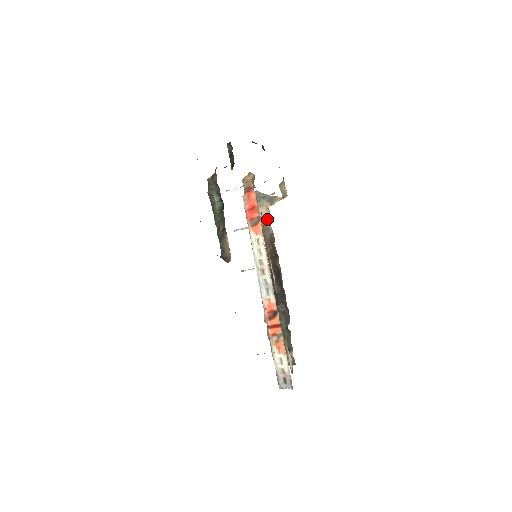
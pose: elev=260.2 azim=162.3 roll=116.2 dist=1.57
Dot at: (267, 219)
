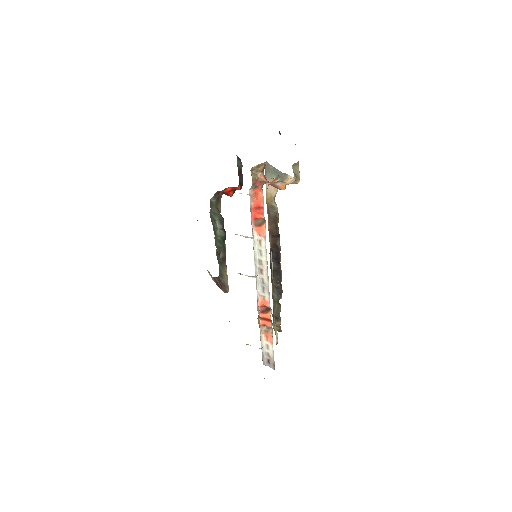
Dot at: (274, 198)
